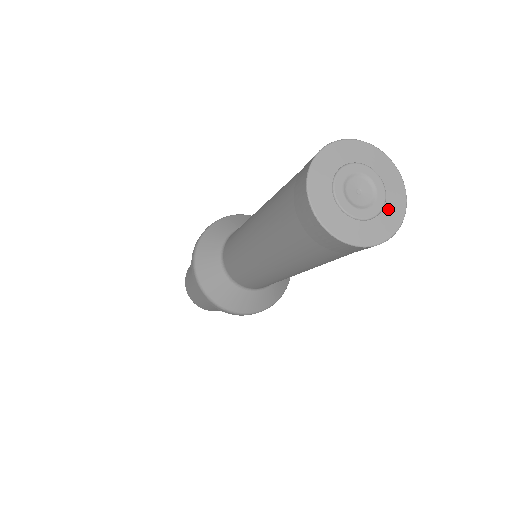
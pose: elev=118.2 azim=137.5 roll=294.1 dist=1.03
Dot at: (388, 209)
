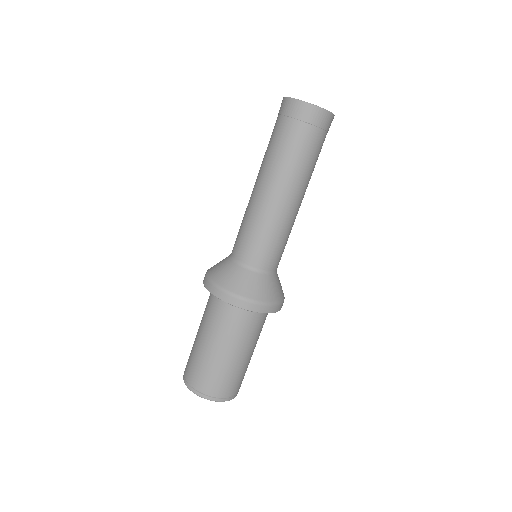
Dot at: occluded
